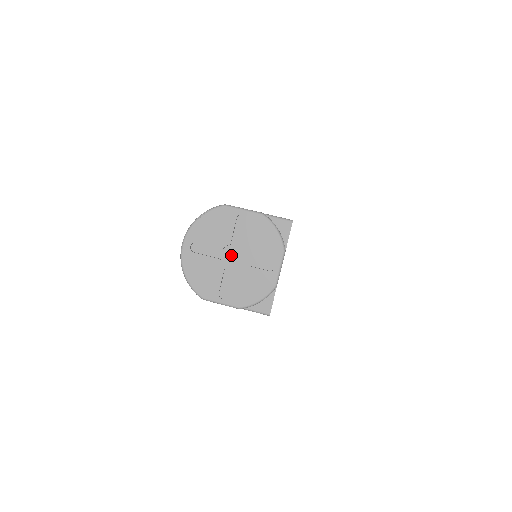
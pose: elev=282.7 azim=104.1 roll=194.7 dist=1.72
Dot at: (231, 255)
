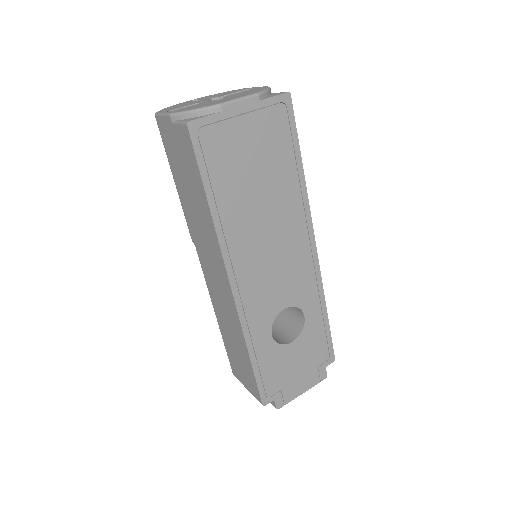
Dot at: occluded
